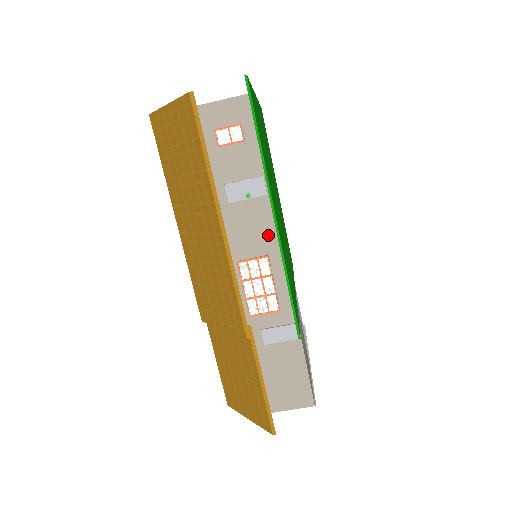
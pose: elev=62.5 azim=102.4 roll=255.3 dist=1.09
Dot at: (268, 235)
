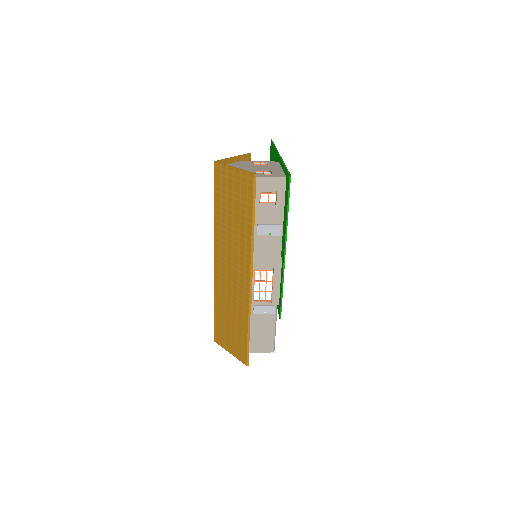
Dot at: (276, 259)
